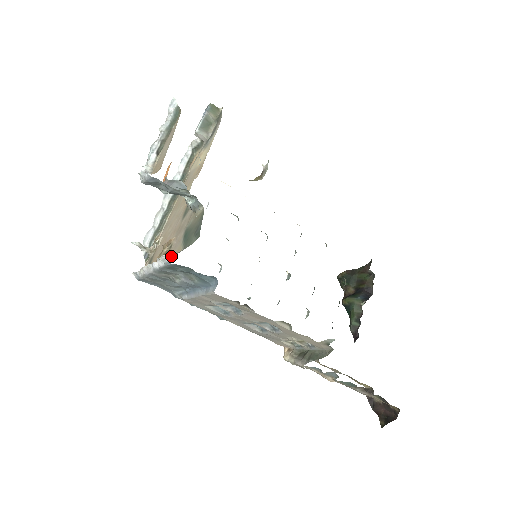
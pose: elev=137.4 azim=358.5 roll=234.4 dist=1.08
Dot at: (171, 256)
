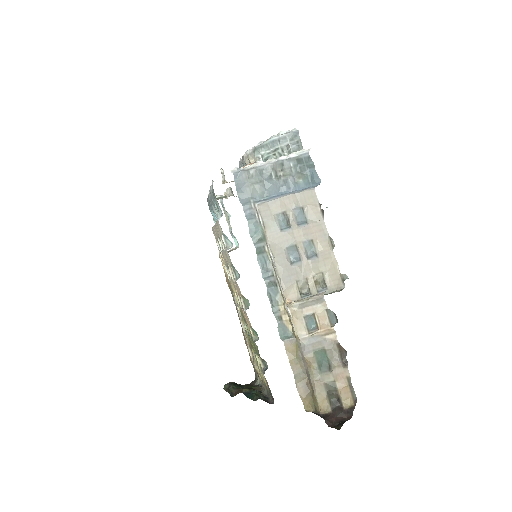
Dot at: occluded
